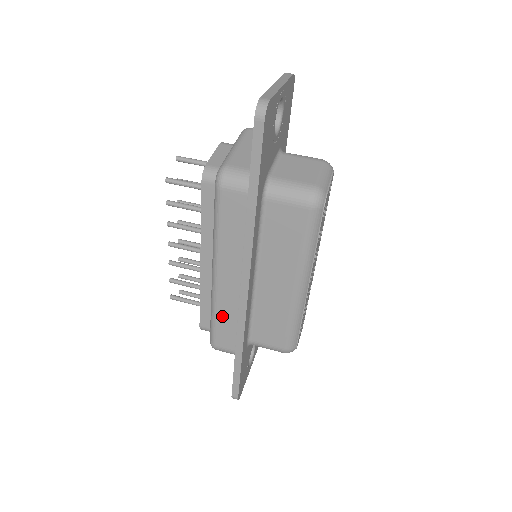
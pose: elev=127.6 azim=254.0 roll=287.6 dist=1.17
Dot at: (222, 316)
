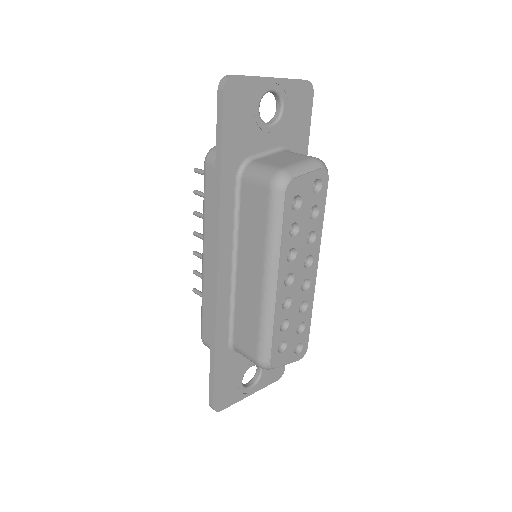
Dot at: (207, 303)
